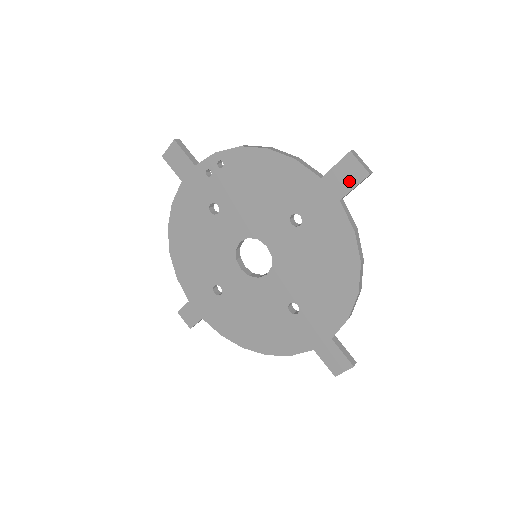
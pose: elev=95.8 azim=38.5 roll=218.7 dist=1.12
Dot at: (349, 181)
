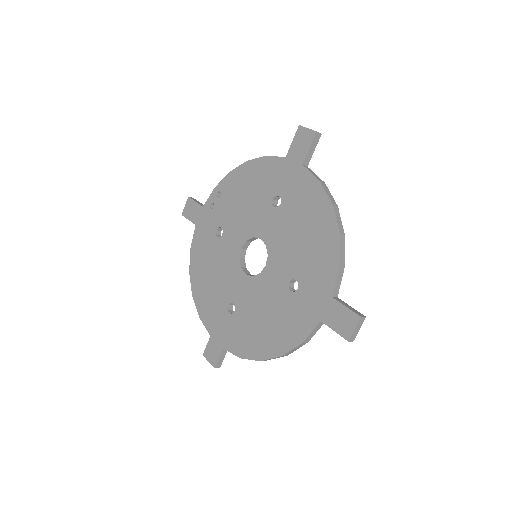
Dot at: (304, 146)
